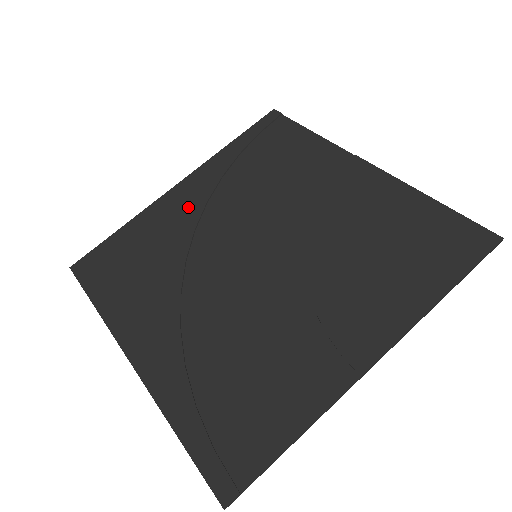
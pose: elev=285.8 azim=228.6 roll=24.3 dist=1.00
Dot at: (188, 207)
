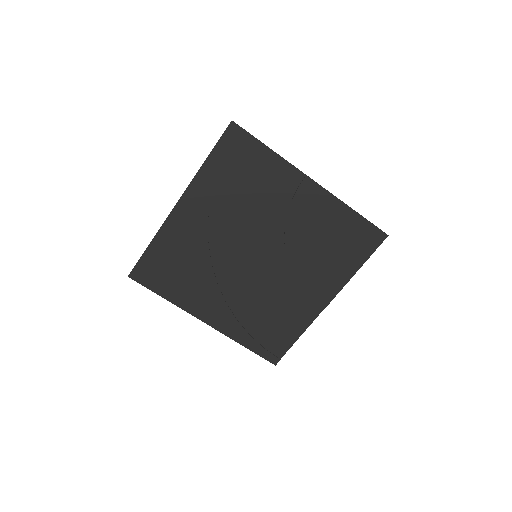
Dot at: (195, 224)
